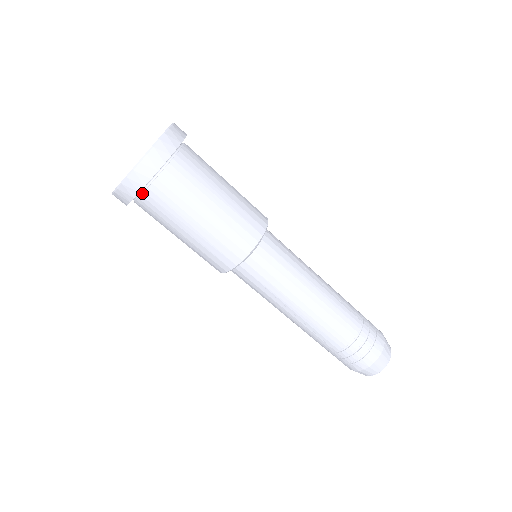
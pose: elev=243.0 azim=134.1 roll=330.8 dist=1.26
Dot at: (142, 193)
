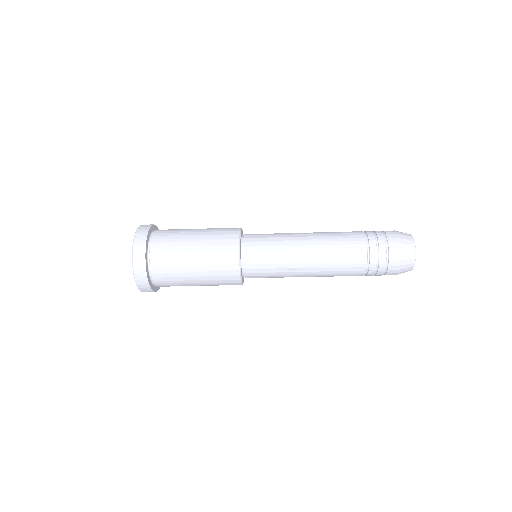
Dot at: (151, 276)
